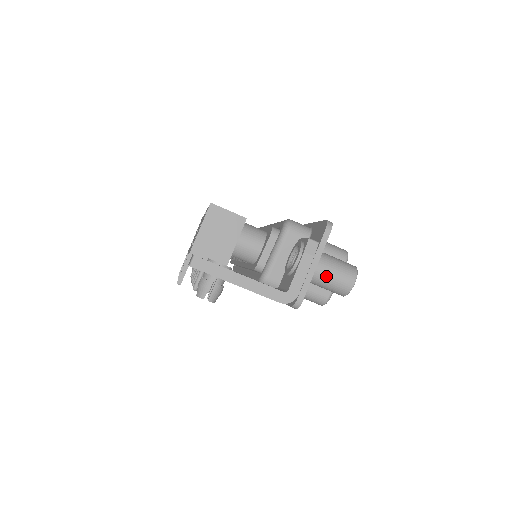
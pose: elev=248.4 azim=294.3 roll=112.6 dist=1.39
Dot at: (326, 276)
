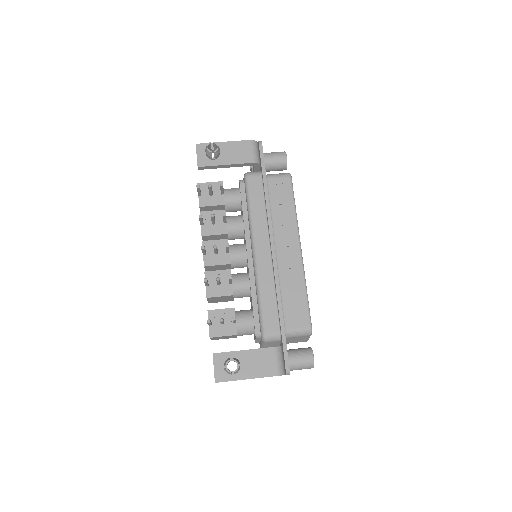
Dot at: occluded
